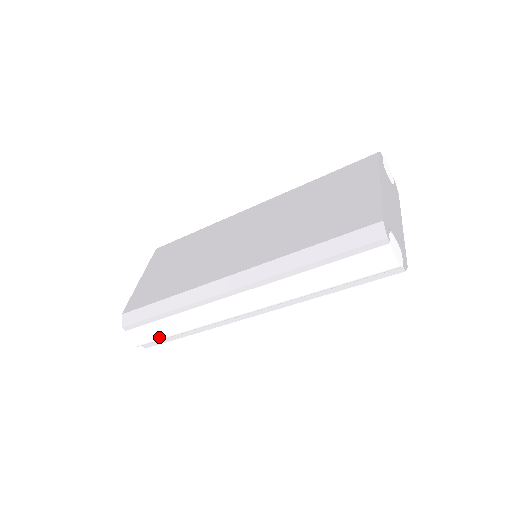
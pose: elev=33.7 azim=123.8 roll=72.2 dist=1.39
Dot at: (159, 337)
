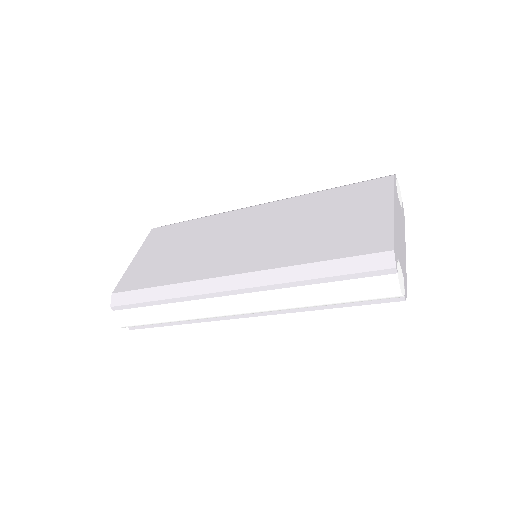
Dot at: (148, 322)
